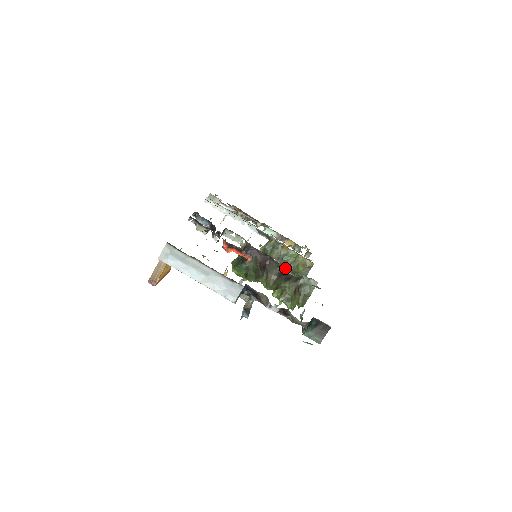
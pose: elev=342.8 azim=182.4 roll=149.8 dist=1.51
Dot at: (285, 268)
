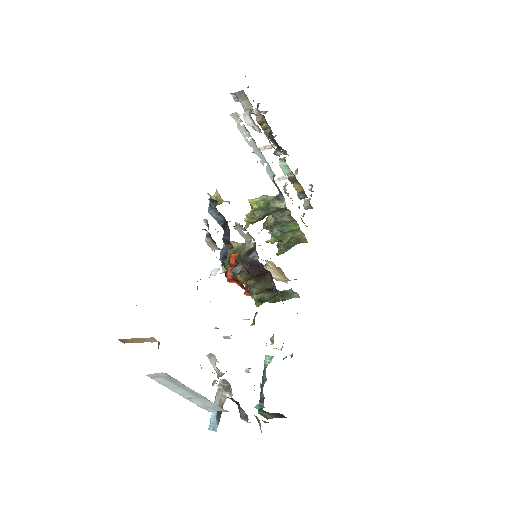
Dot at: occluded
